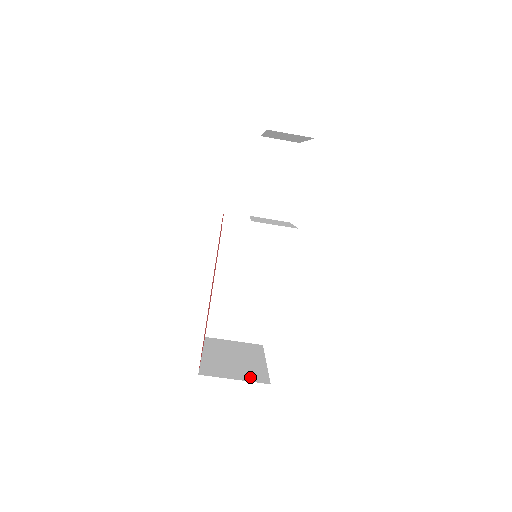
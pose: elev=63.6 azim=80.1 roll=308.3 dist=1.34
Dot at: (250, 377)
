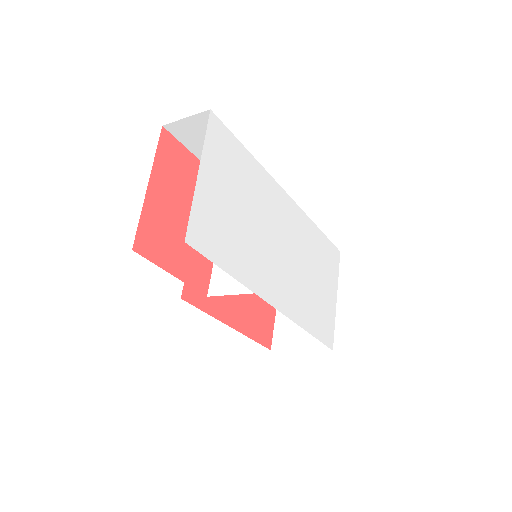
Dot at: (315, 341)
